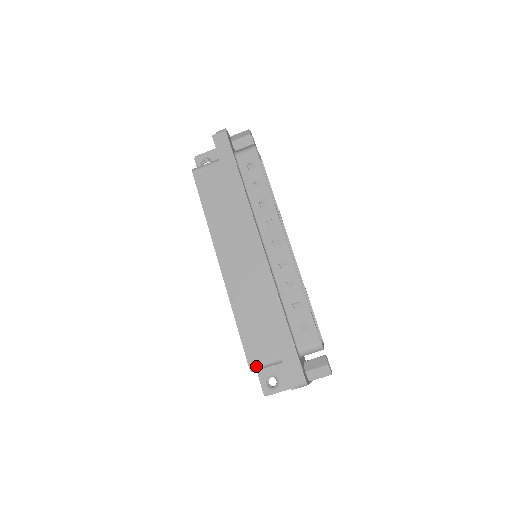
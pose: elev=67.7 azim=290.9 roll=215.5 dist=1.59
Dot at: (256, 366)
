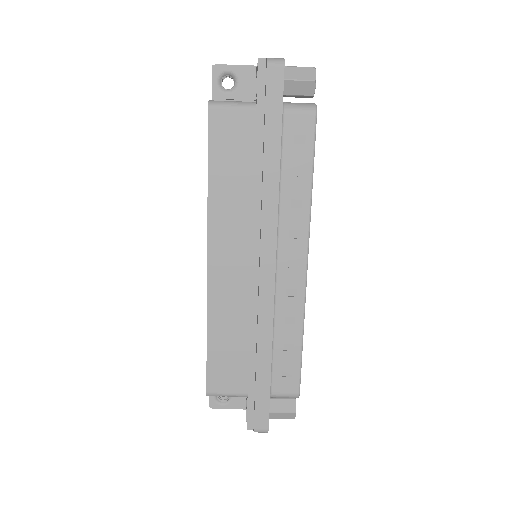
Dot at: (215, 395)
